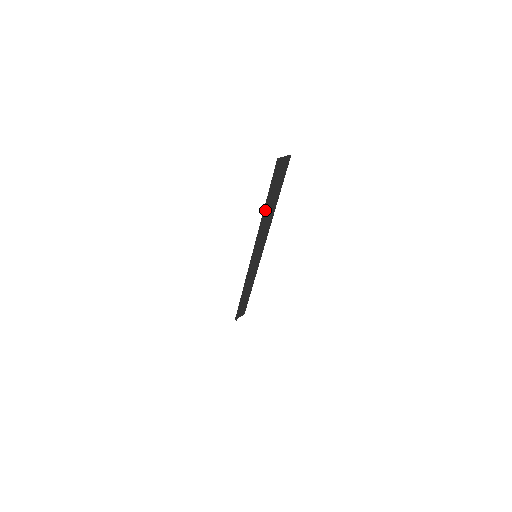
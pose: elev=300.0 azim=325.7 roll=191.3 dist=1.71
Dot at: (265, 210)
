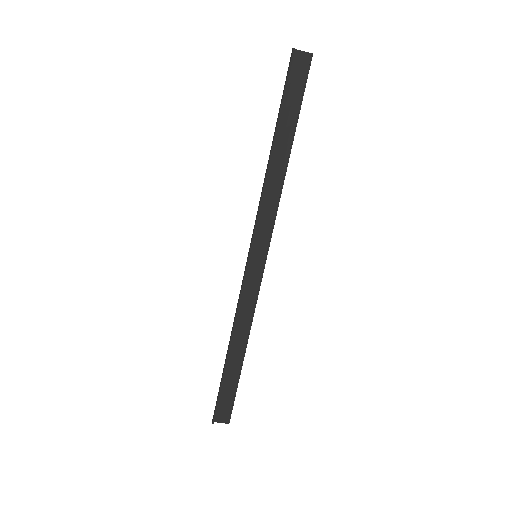
Dot at: (272, 145)
